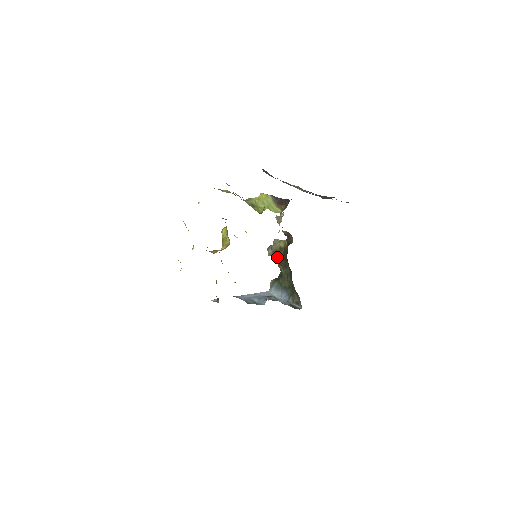
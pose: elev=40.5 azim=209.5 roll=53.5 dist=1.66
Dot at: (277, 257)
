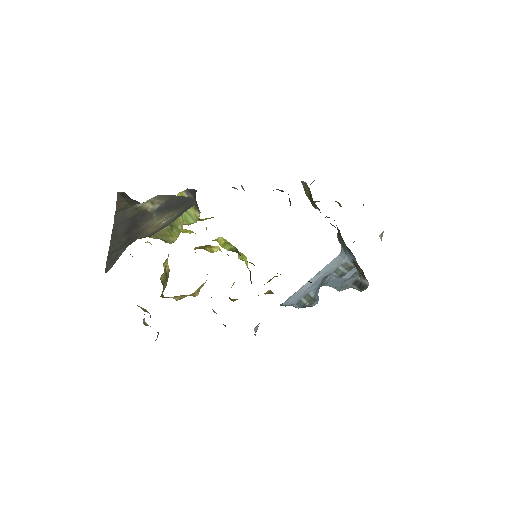
Dot at: (316, 208)
